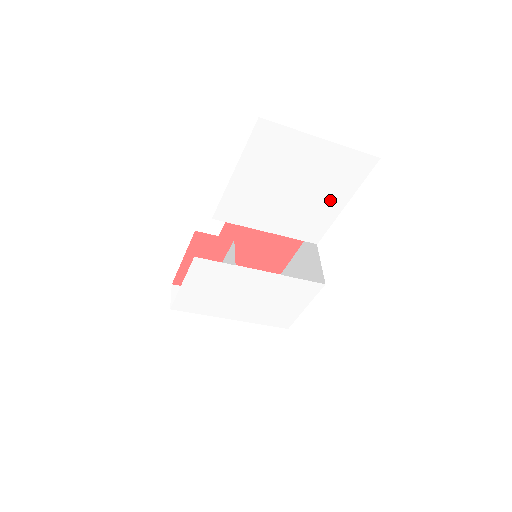
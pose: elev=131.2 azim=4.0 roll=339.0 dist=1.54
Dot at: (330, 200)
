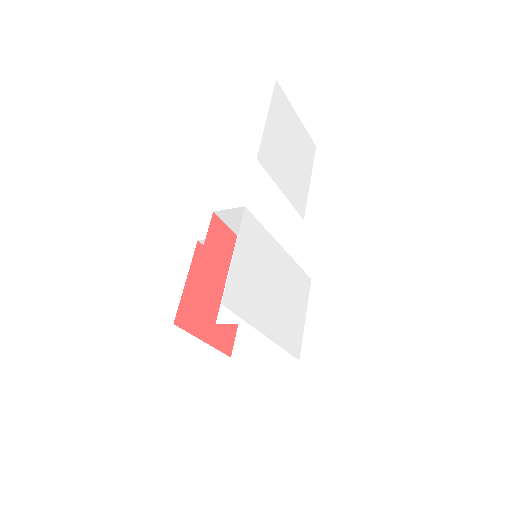
Dot at: (304, 173)
